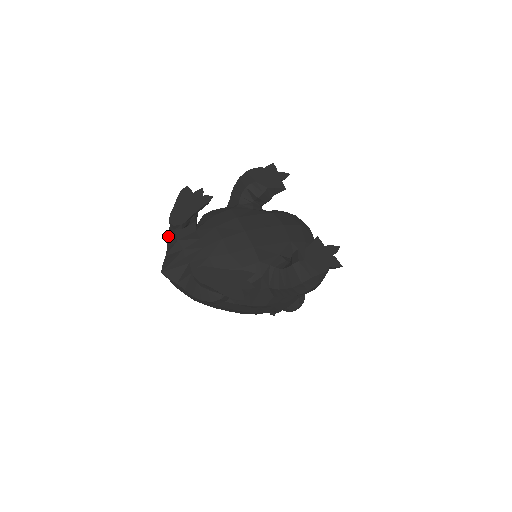
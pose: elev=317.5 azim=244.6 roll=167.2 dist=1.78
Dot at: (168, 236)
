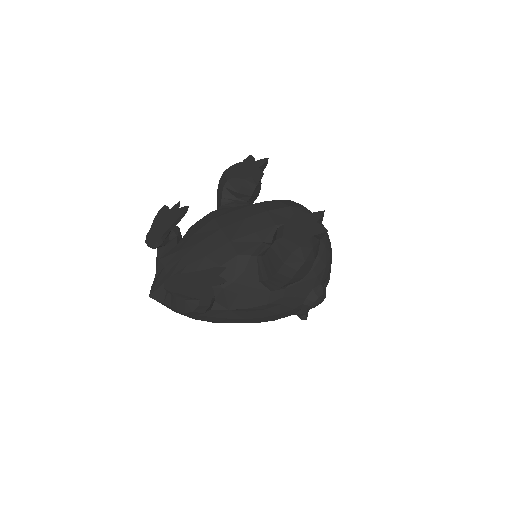
Dot at: occluded
